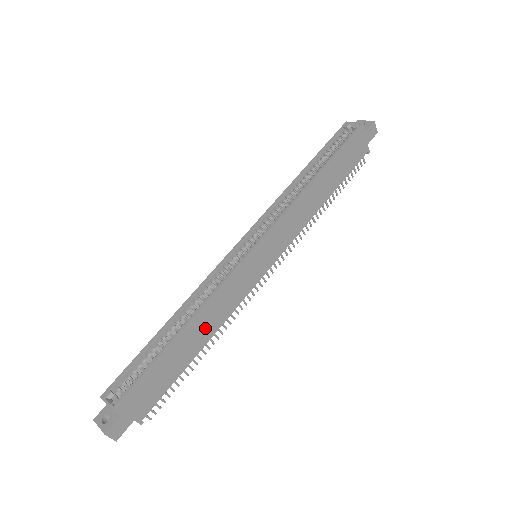
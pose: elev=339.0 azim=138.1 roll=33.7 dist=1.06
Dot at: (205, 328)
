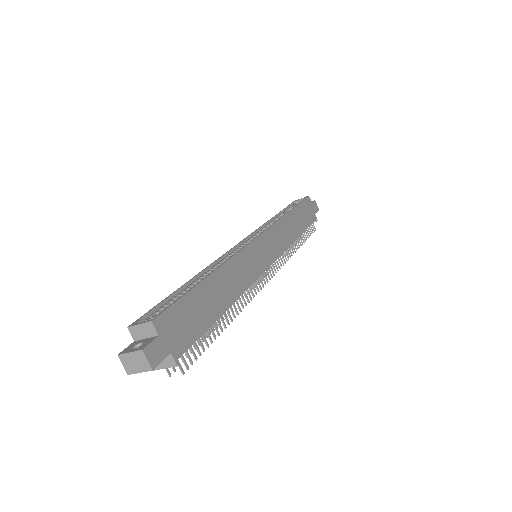
Dot at: (229, 287)
